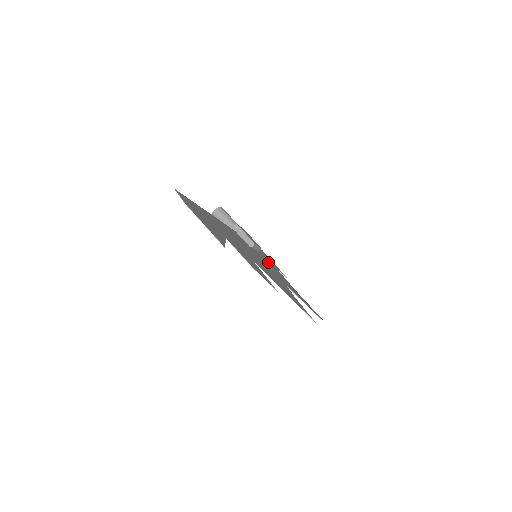
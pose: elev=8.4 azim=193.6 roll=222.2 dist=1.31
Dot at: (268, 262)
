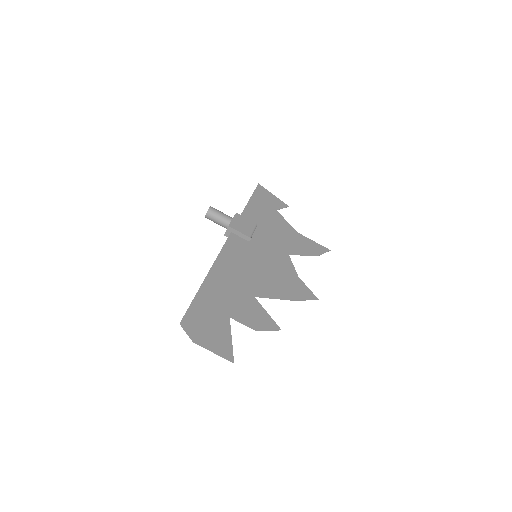
Dot at: (268, 224)
